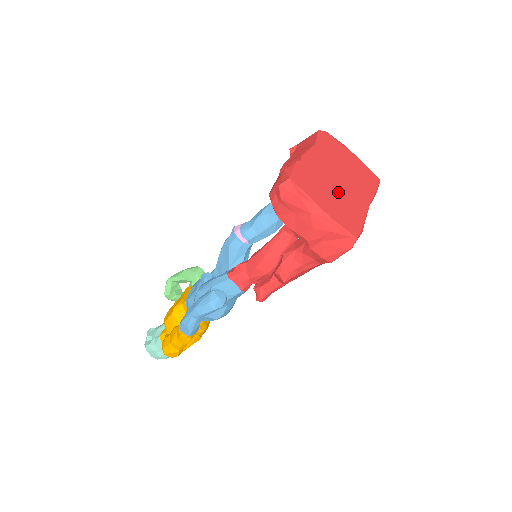
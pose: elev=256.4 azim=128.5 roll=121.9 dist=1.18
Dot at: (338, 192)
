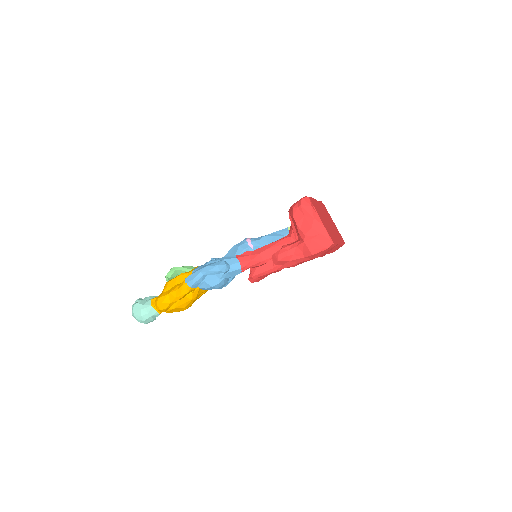
Dot at: (327, 224)
